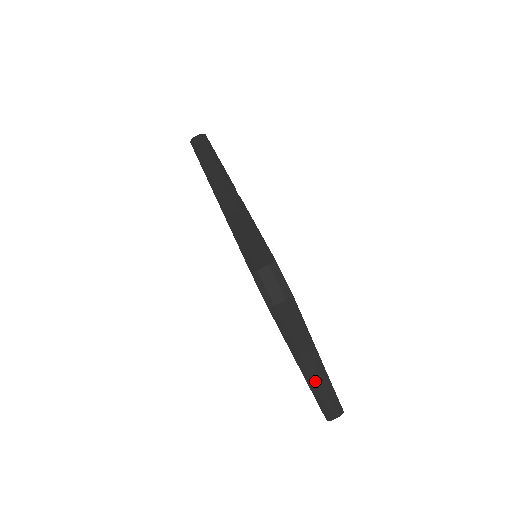
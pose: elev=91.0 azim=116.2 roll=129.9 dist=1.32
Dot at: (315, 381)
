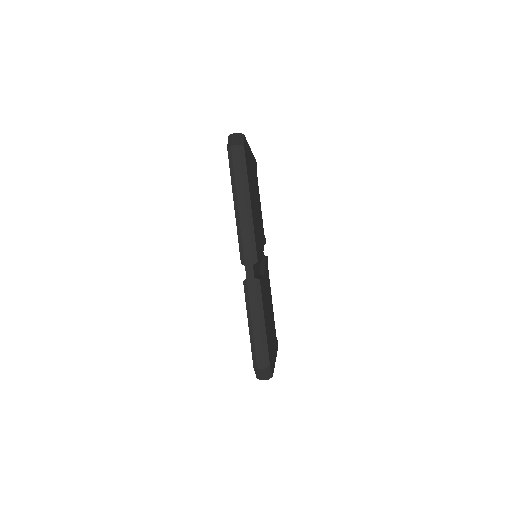
Dot at: occluded
